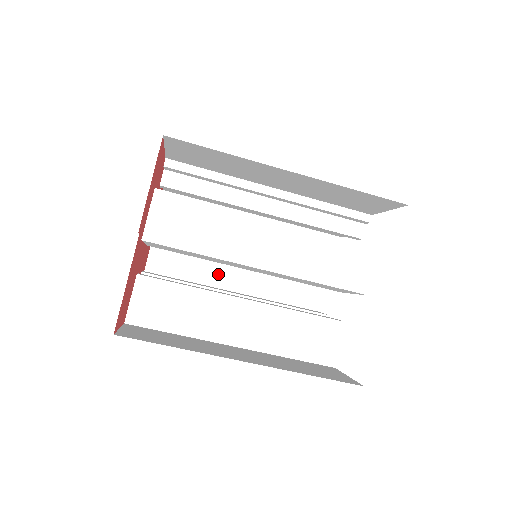
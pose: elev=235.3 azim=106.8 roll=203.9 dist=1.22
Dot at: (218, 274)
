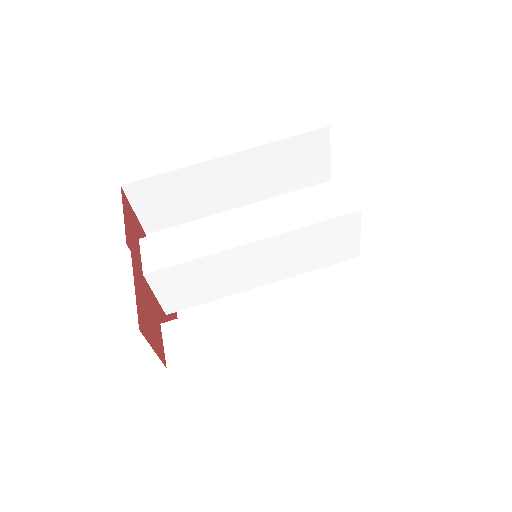
Dot at: occluded
